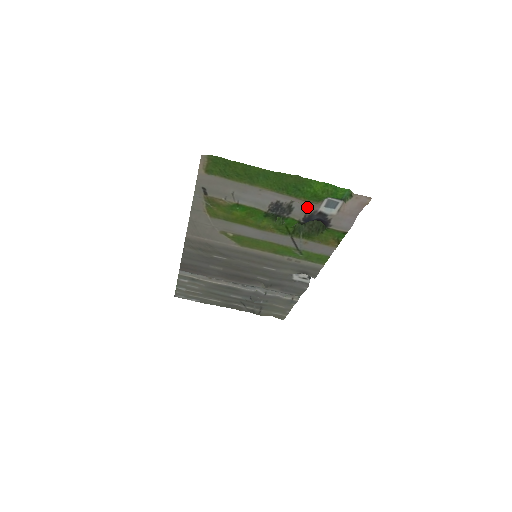
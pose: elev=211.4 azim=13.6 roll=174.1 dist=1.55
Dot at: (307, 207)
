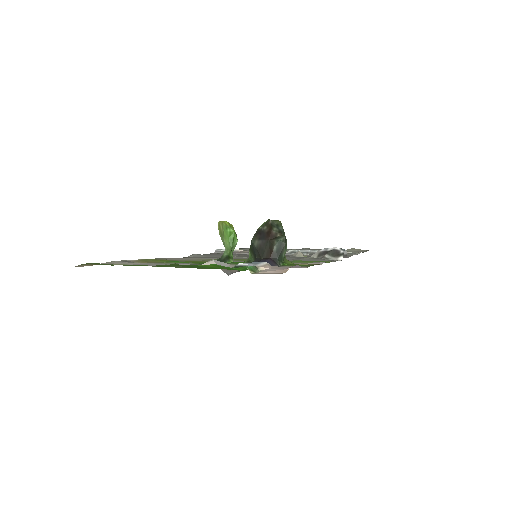
Dot at: (226, 270)
